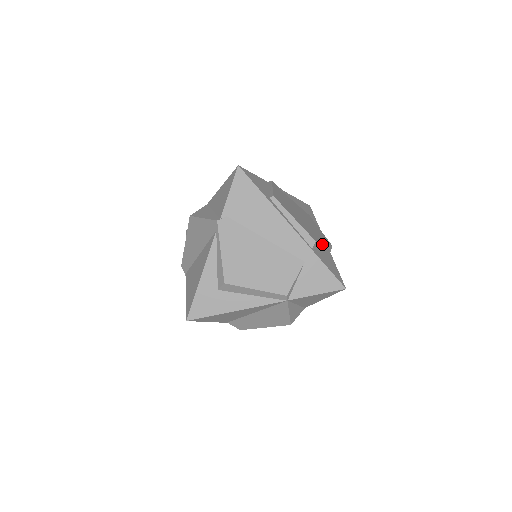
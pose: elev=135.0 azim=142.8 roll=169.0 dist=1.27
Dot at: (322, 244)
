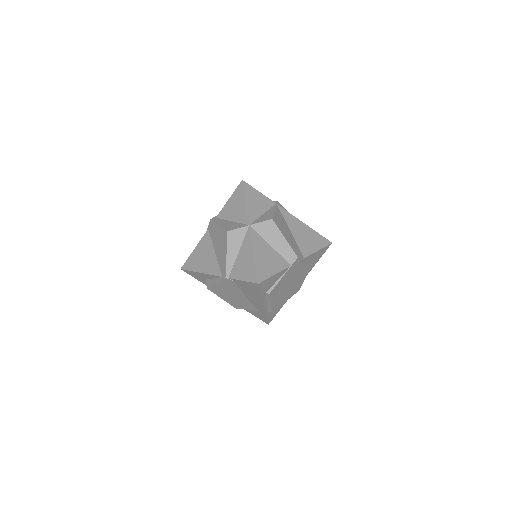
Dot at: occluded
